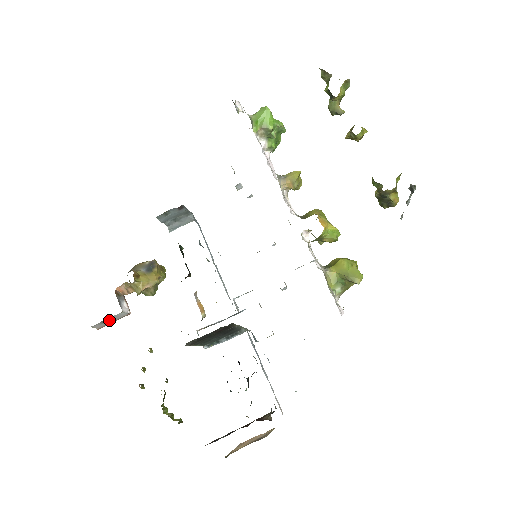
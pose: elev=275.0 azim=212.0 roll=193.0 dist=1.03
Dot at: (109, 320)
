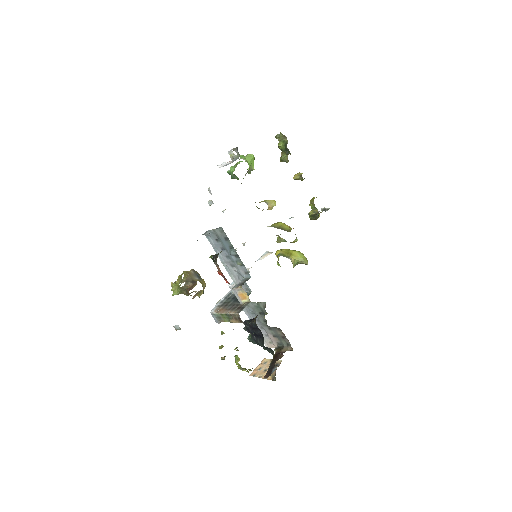
Dot at: occluded
